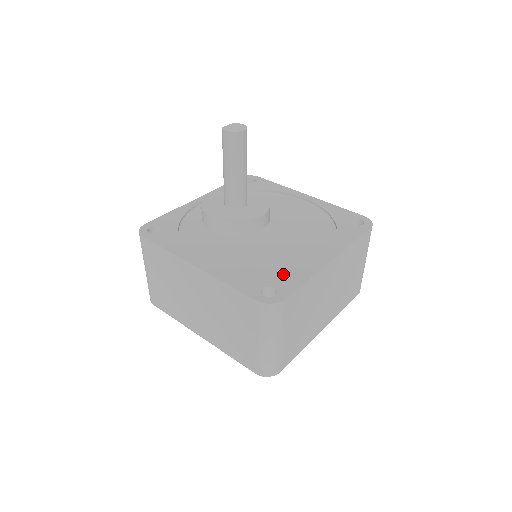
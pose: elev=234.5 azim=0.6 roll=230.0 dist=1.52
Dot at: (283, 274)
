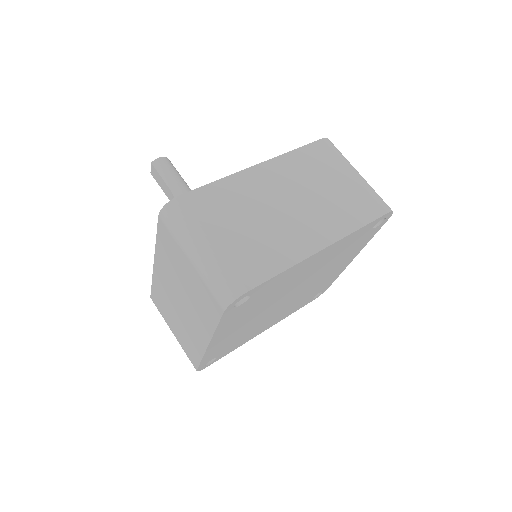
Dot at: occluded
